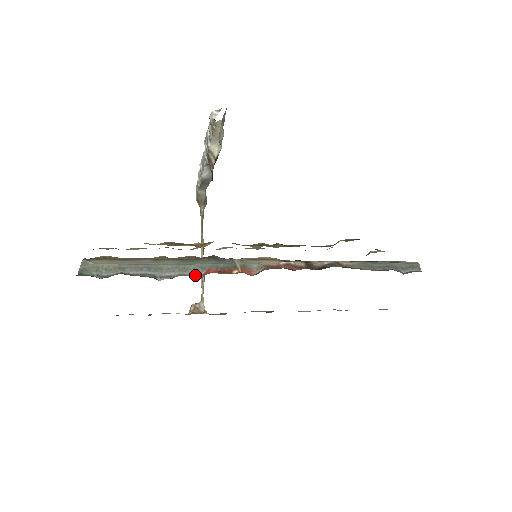
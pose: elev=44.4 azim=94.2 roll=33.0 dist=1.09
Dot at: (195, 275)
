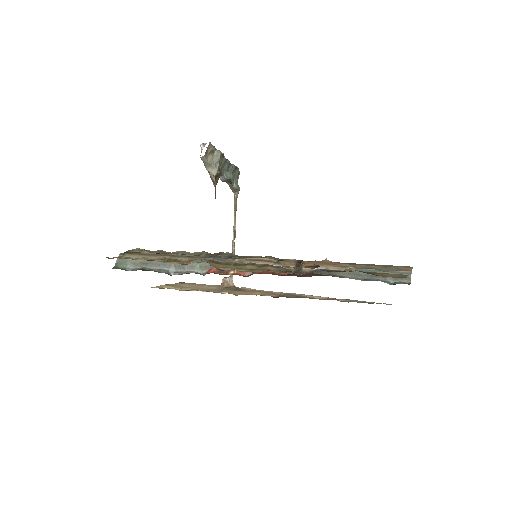
Dot at: (200, 272)
